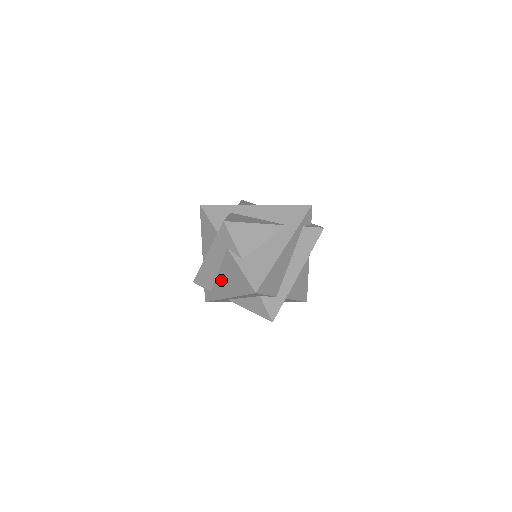
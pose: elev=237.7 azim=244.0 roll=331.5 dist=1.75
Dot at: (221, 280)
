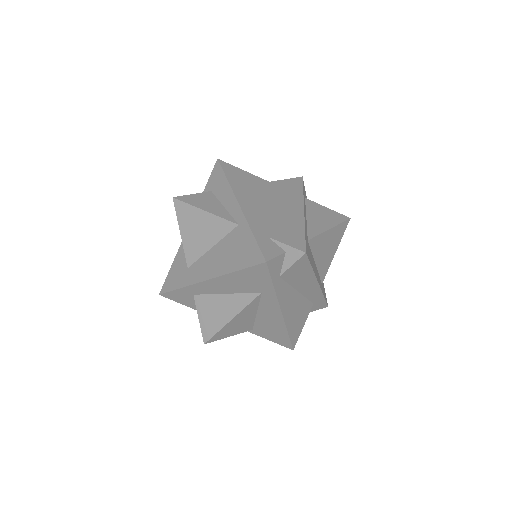
Dot at: occluded
